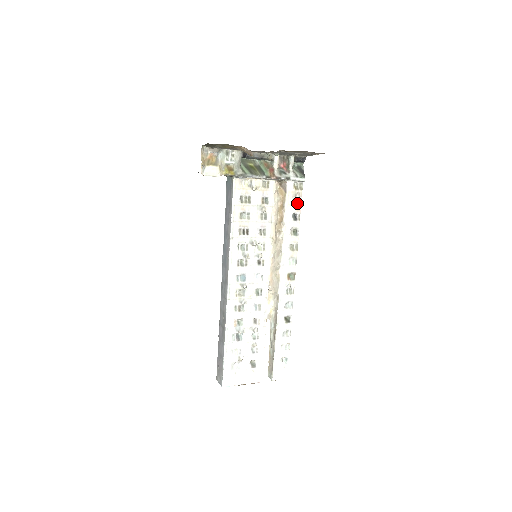
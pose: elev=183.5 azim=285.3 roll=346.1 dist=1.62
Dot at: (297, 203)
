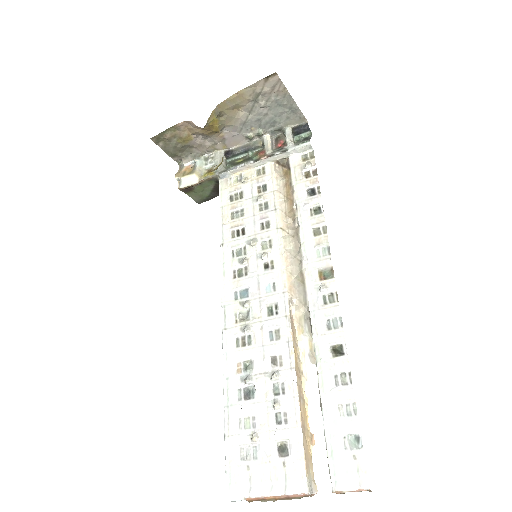
Dot at: (311, 175)
